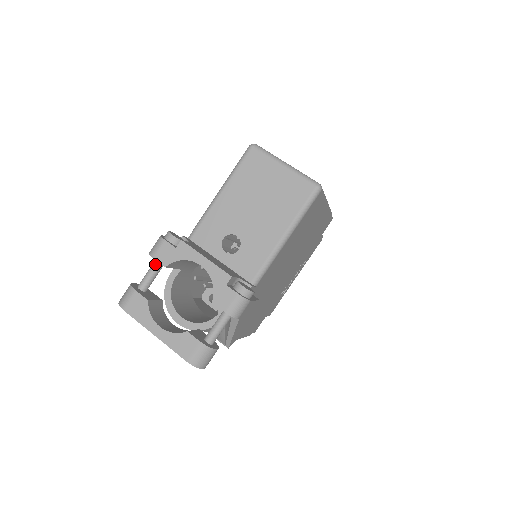
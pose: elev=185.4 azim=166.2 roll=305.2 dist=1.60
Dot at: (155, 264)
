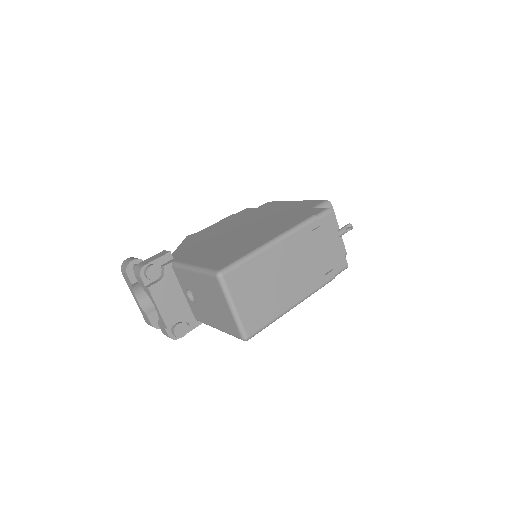
Dot at: occluded
